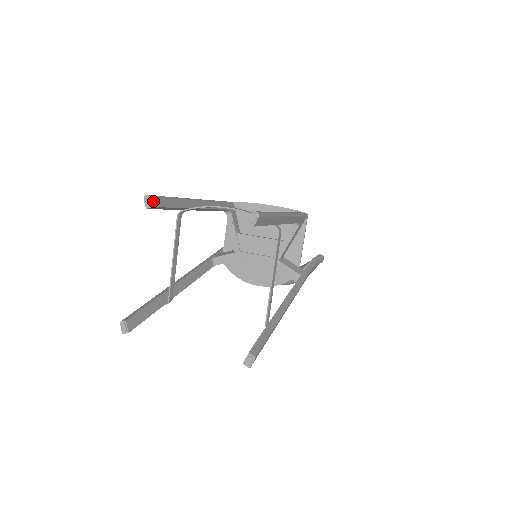
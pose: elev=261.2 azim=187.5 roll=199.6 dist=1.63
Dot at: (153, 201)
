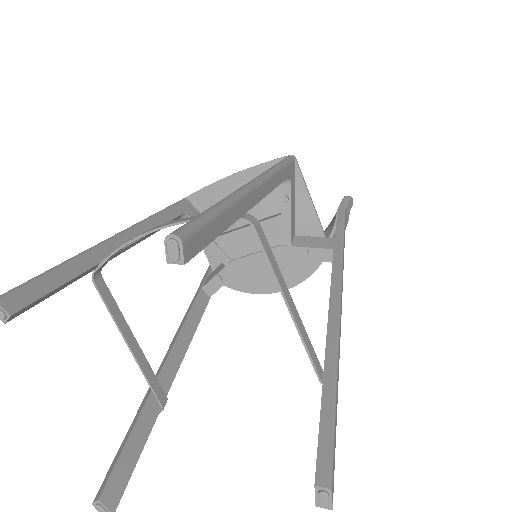
Dot at: (7, 304)
